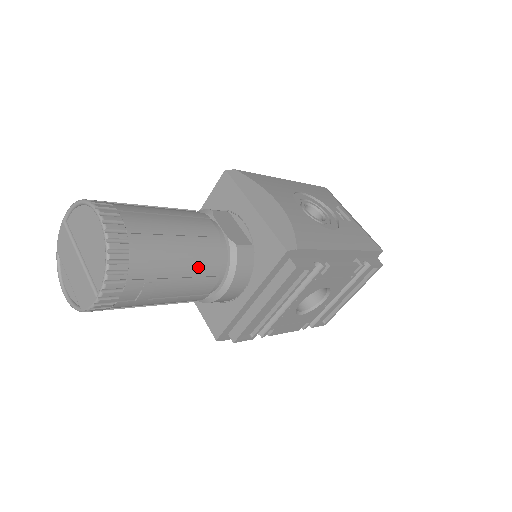
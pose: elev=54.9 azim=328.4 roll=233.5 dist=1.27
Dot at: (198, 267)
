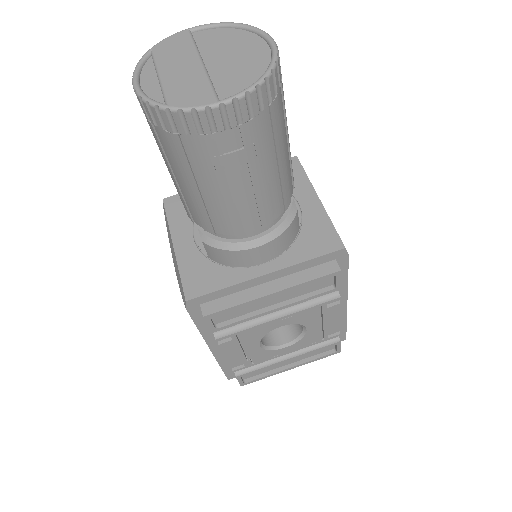
Dot at: (276, 190)
